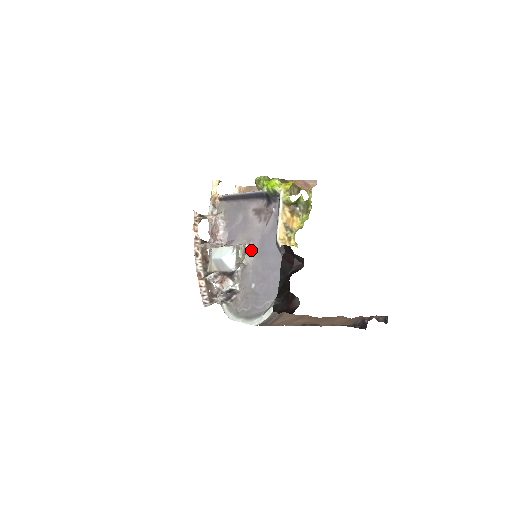
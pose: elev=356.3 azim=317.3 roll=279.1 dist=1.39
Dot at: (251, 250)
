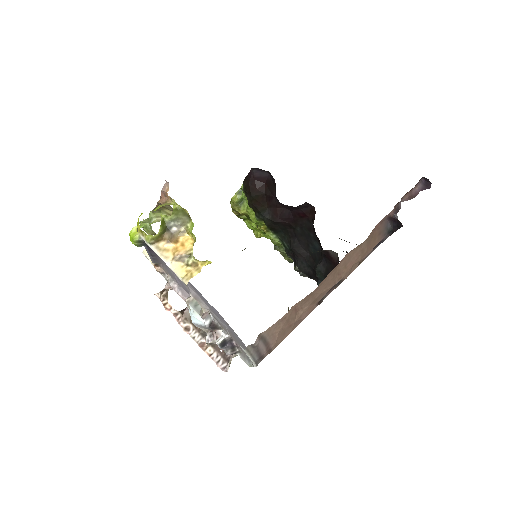
Dot at: (196, 296)
